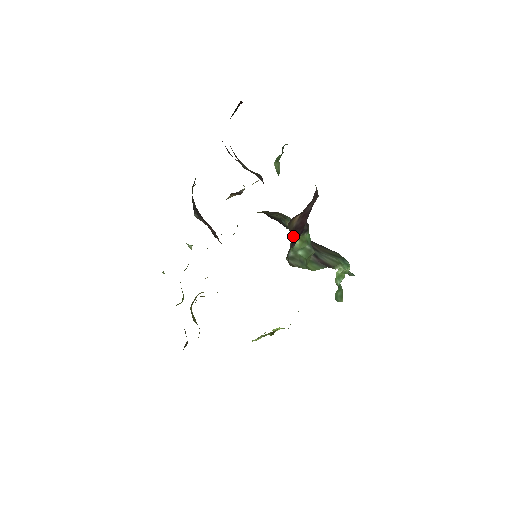
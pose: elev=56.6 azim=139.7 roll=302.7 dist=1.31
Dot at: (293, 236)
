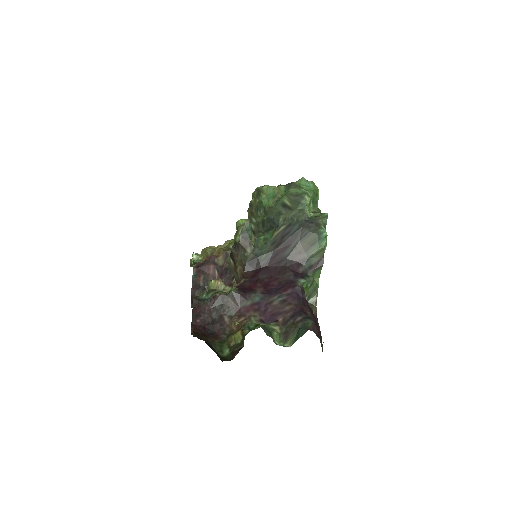
Dot at: (319, 331)
